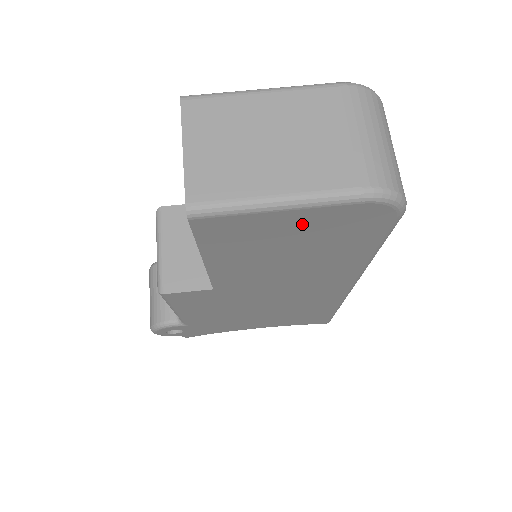
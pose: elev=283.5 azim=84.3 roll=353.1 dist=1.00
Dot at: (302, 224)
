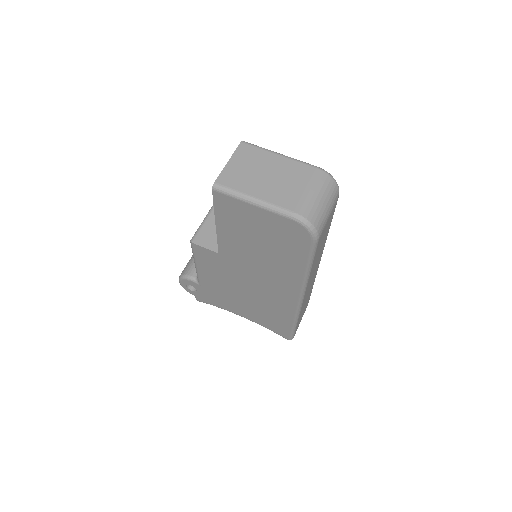
Dot at: (264, 221)
